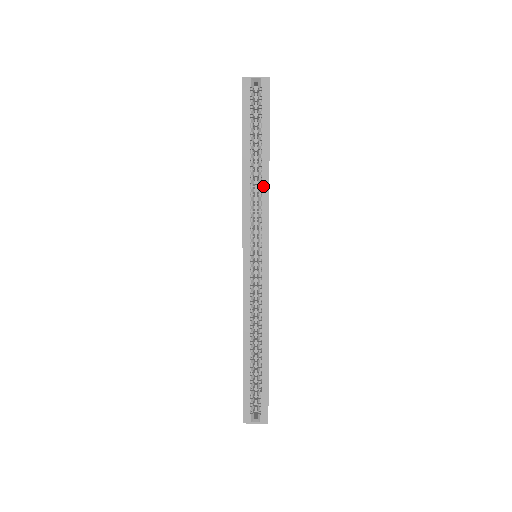
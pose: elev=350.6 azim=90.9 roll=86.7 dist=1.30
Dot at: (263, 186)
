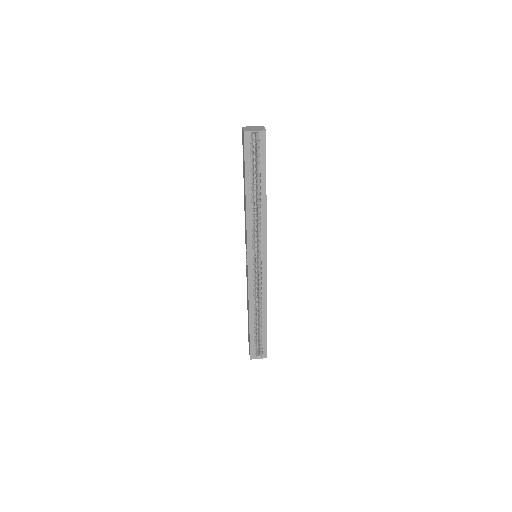
Dot at: (262, 212)
